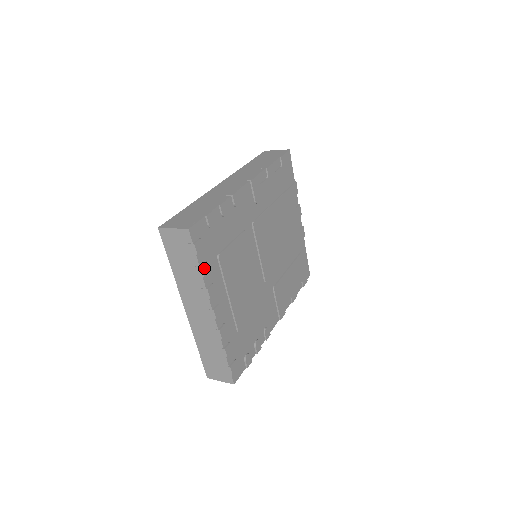
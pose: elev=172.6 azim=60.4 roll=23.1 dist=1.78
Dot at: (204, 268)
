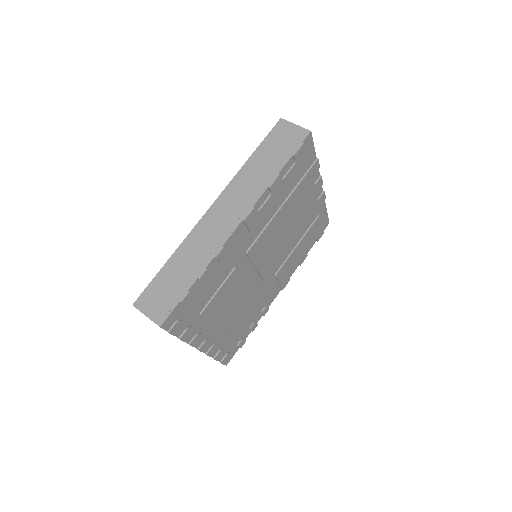
Dot at: (183, 336)
